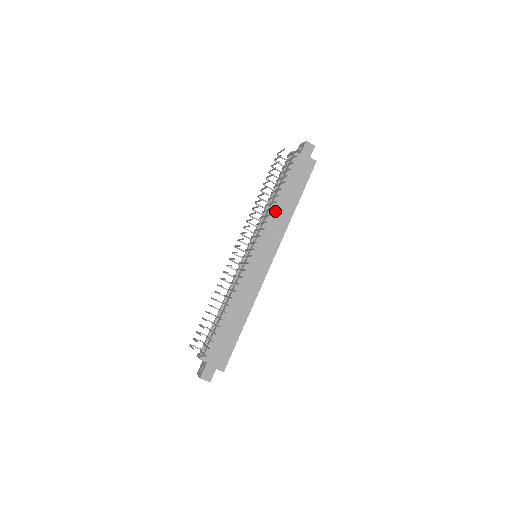
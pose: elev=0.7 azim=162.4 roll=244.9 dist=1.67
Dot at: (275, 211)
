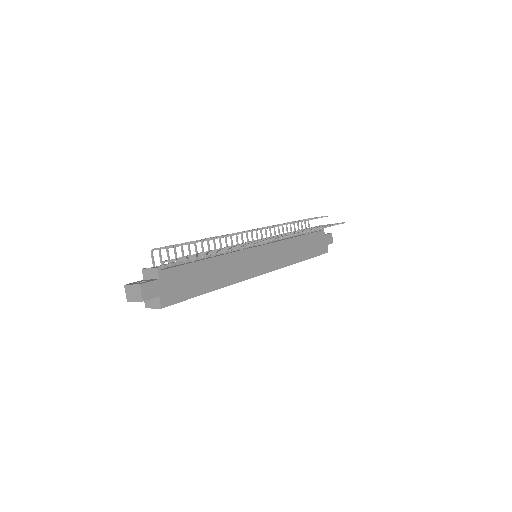
Dot at: (292, 244)
